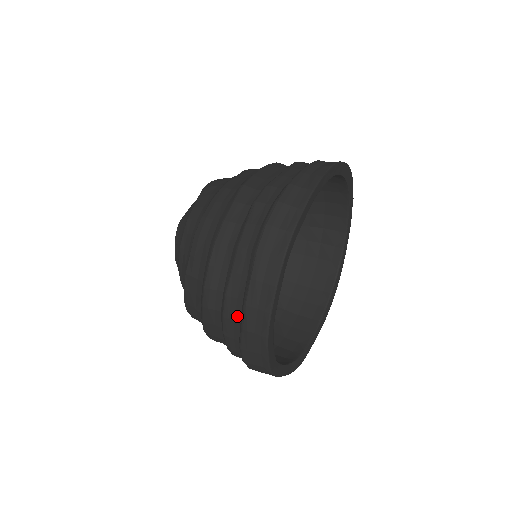
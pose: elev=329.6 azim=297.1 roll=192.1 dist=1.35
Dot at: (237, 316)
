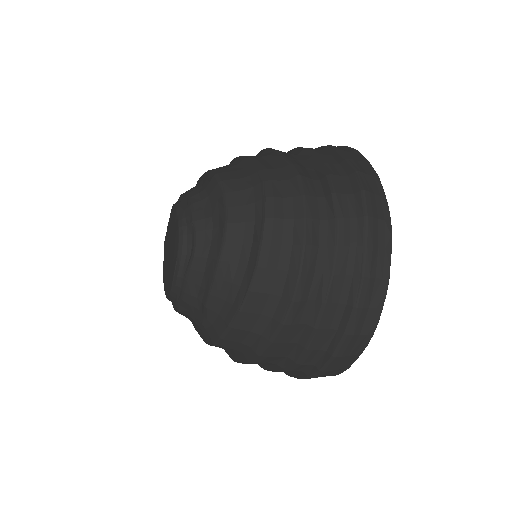
Dot at: (335, 323)
